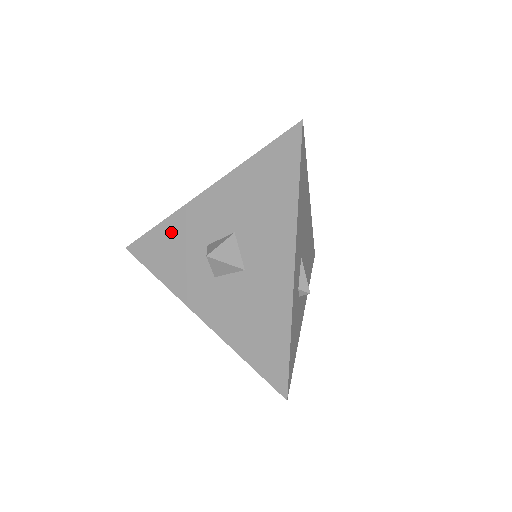
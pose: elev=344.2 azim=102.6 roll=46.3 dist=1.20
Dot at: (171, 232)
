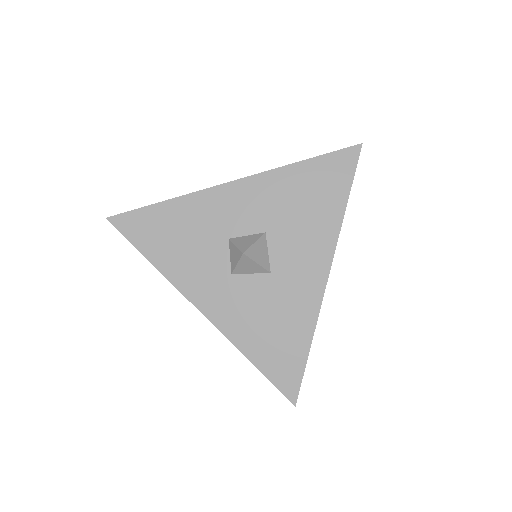
Dot at: (181, 214)
